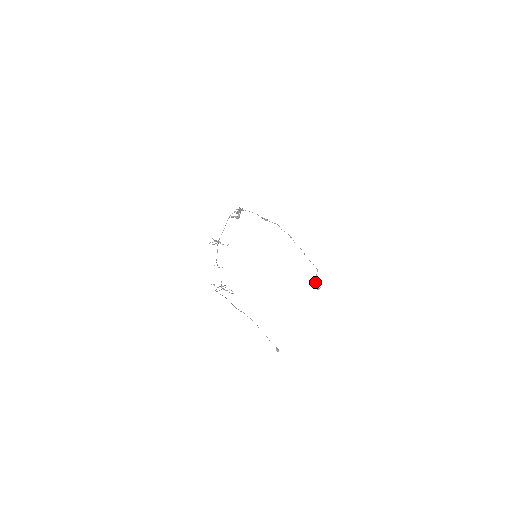
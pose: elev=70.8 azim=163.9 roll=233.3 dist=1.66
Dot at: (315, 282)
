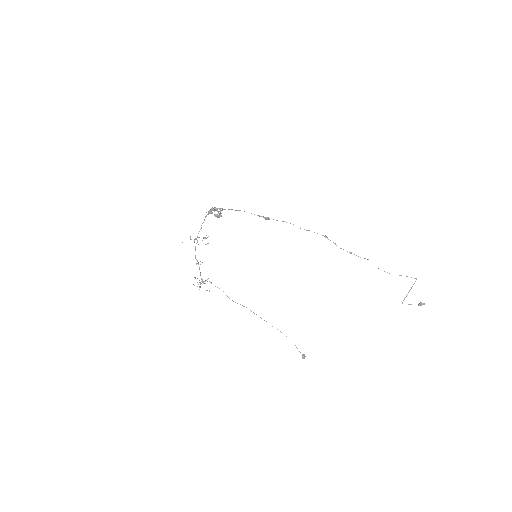
Dot at: (406, 295)
